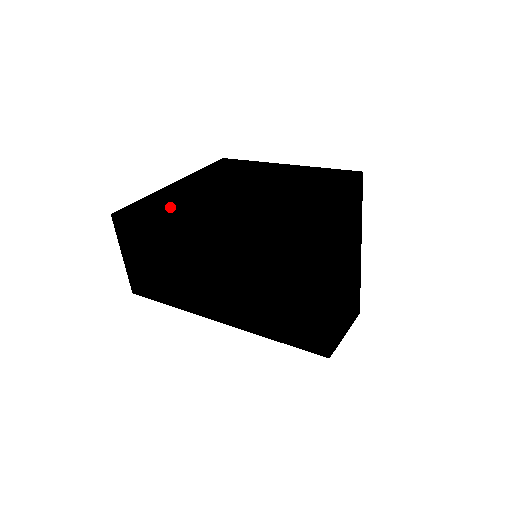
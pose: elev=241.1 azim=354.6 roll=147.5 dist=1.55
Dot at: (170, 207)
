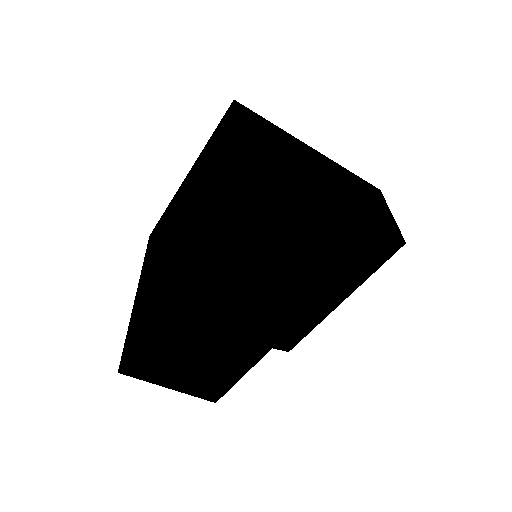
Dot at: (147, 308)
